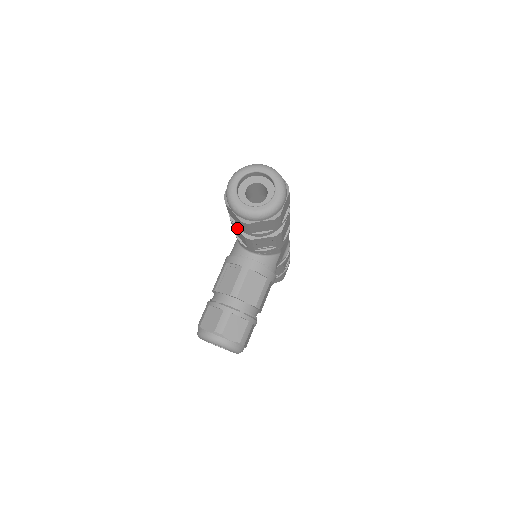
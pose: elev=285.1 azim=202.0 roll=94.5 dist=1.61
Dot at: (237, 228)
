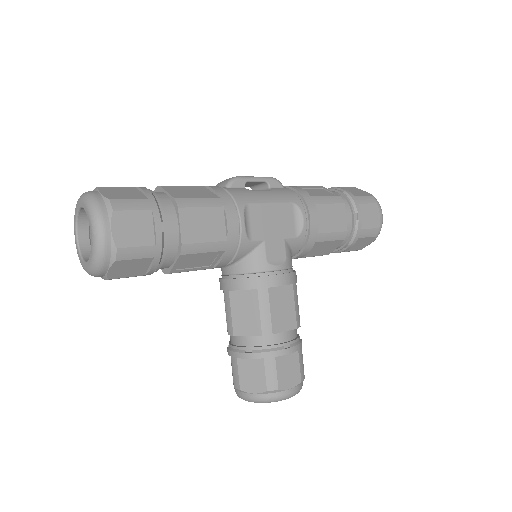
Dot at: occluded
